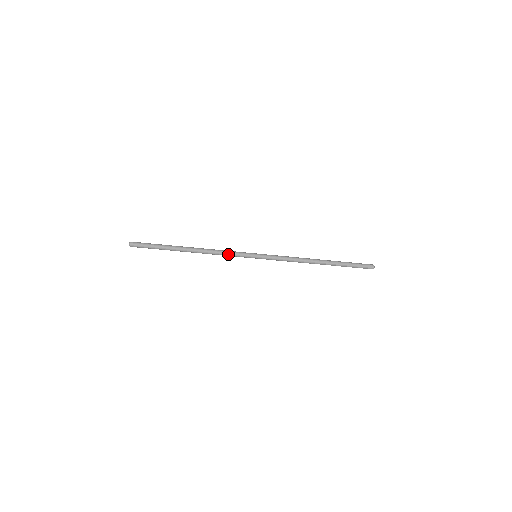
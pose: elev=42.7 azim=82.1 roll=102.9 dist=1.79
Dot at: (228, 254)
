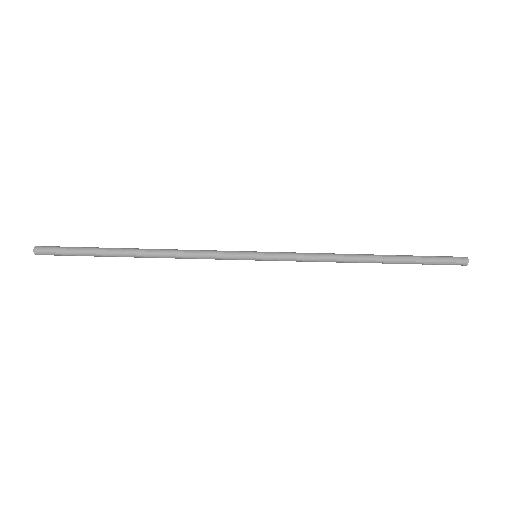
Dot at: (206, 254)
